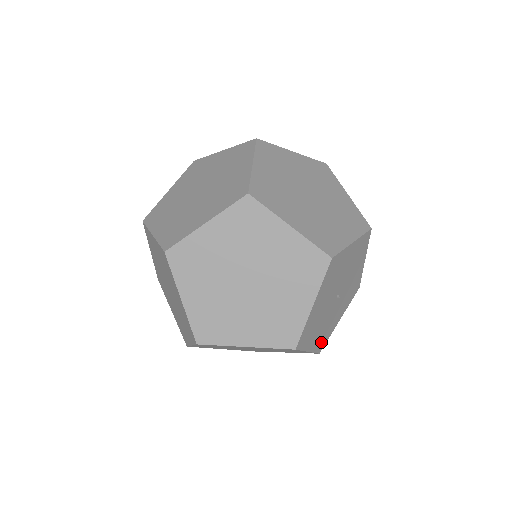
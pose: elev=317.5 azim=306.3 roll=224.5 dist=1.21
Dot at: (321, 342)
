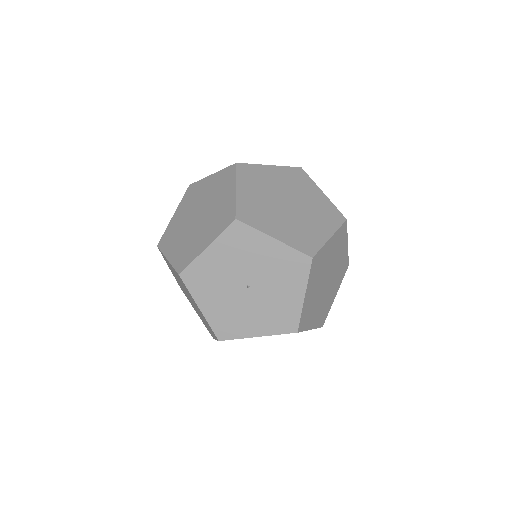
Dot at: (222, 326)
